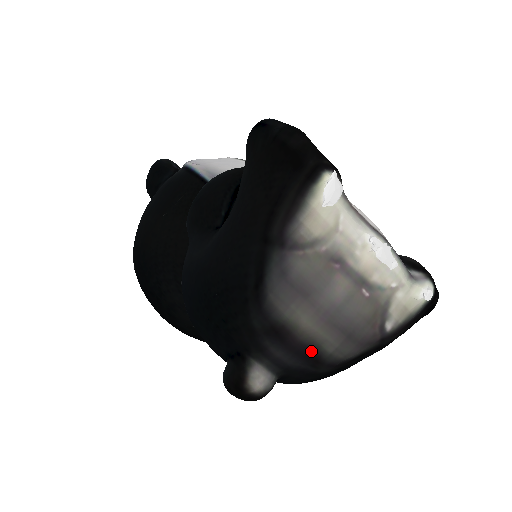
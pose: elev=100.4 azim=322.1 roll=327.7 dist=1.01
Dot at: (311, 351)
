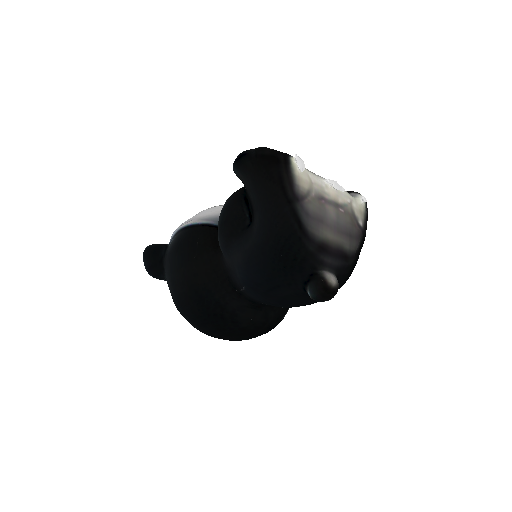
Dot at: (341, 252)
